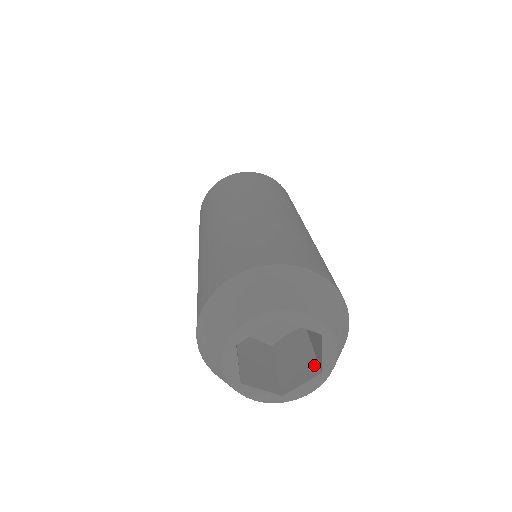
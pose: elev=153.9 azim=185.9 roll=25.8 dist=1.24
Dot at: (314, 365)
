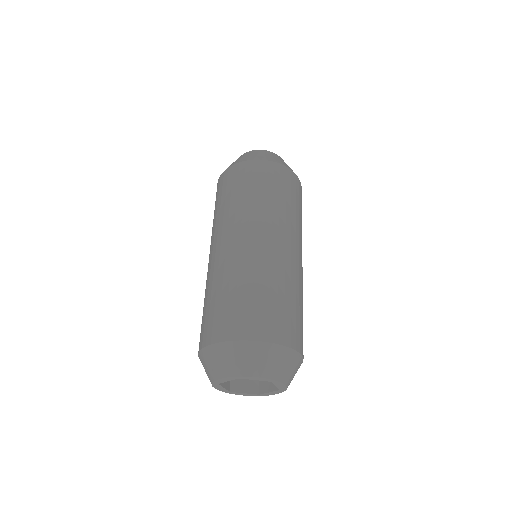
Dot at: (256, 385)
